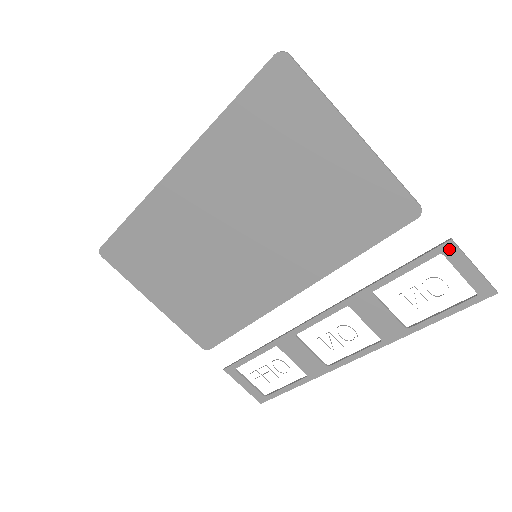
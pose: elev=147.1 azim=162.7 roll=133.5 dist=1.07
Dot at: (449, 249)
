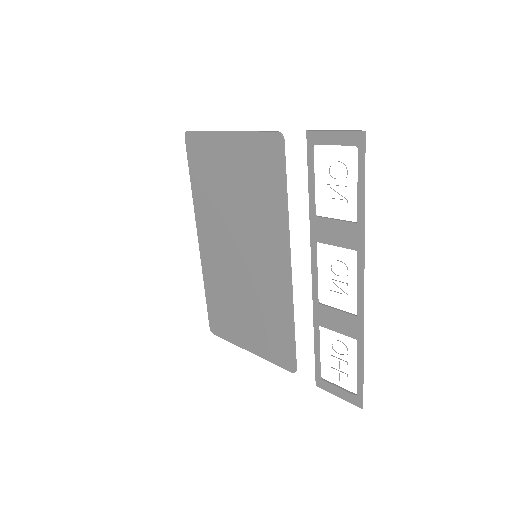
Dot at: (312, 137)
